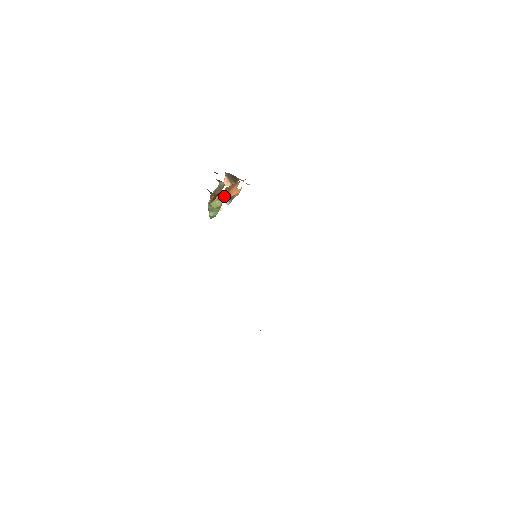
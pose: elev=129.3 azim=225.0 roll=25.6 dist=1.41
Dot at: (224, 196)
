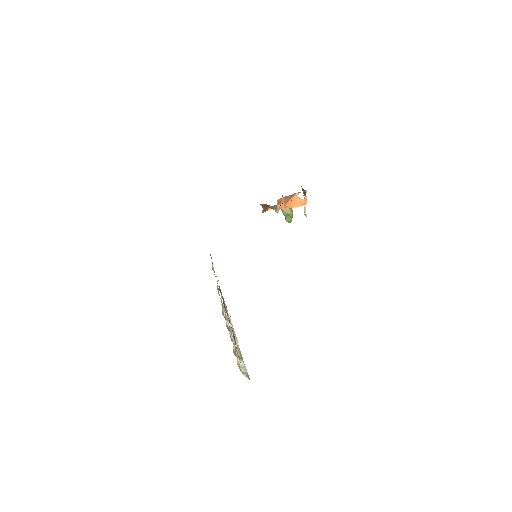
Dot at: occluded
